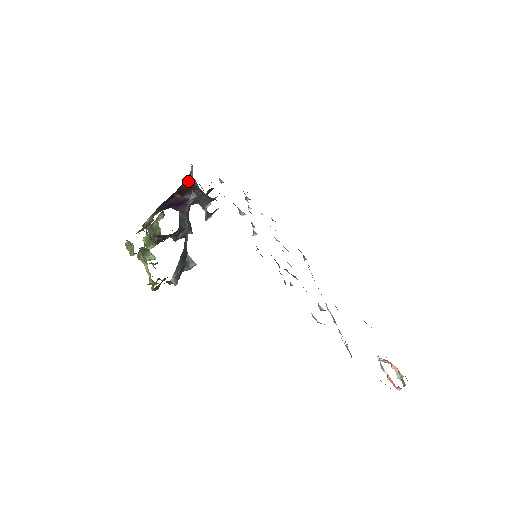
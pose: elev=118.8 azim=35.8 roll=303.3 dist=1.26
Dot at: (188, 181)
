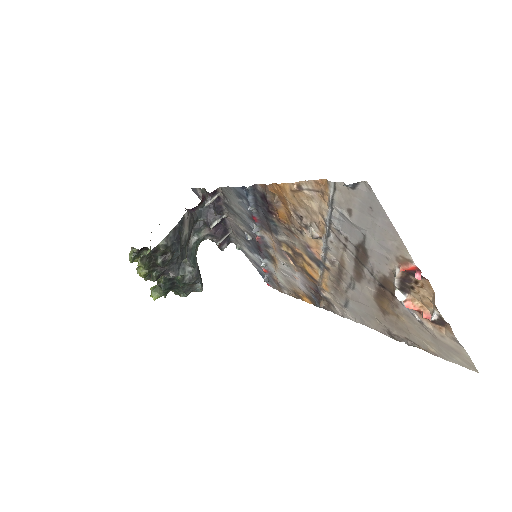
Dot at: occluded
